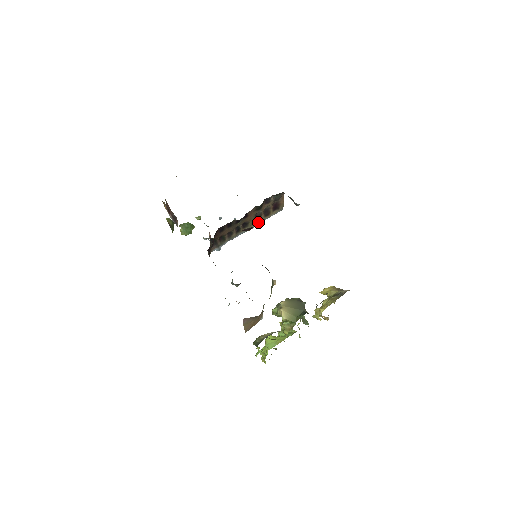
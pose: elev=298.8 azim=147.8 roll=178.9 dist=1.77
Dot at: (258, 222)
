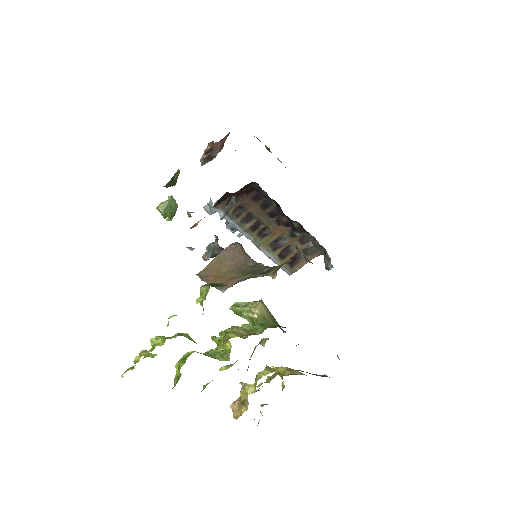
Dot at: (269, 251)
